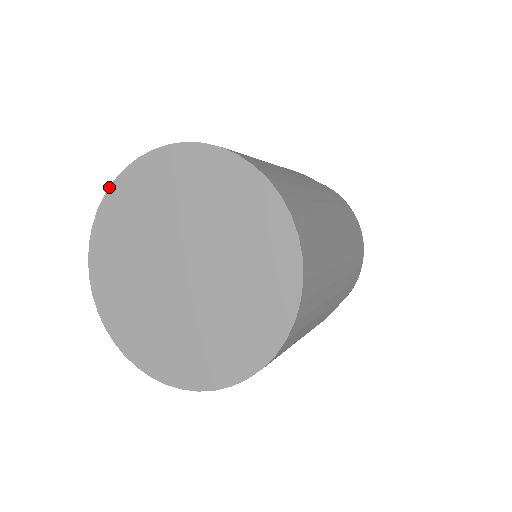
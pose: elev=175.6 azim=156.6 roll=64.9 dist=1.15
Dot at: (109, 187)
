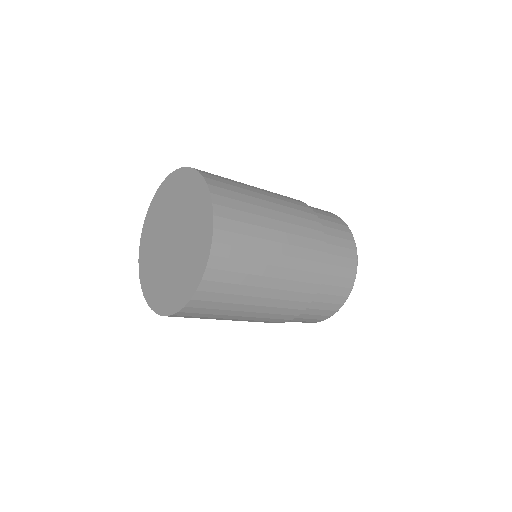
Dot at: (179, 168)
